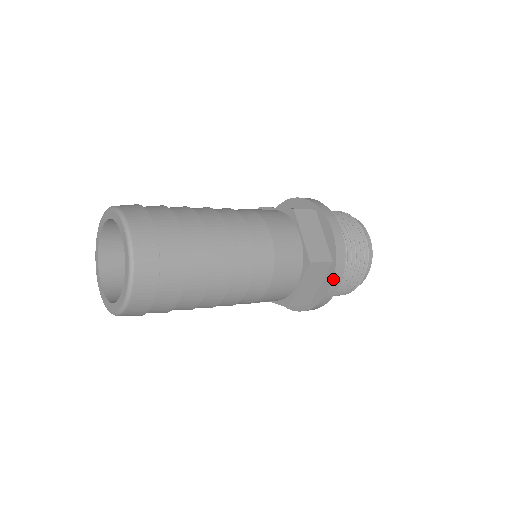
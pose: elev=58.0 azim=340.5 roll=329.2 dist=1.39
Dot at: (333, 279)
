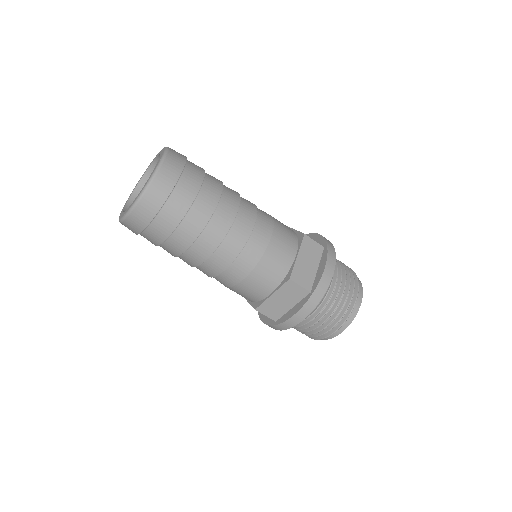
Dot at: (303, 307)
